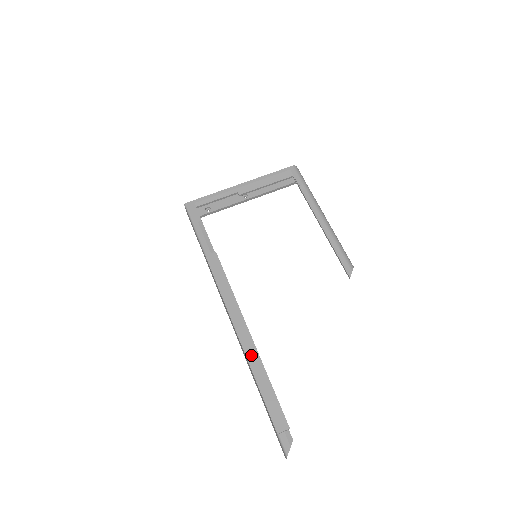
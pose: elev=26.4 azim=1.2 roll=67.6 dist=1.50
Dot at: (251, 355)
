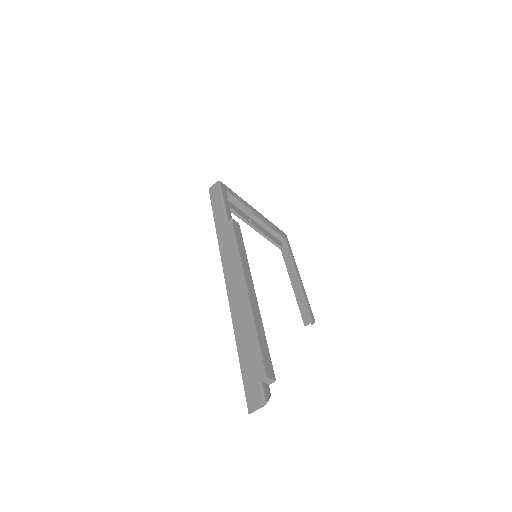
Dot at: (254, 305)
